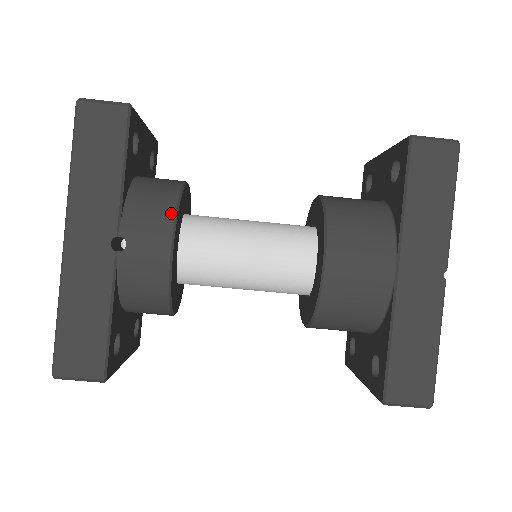
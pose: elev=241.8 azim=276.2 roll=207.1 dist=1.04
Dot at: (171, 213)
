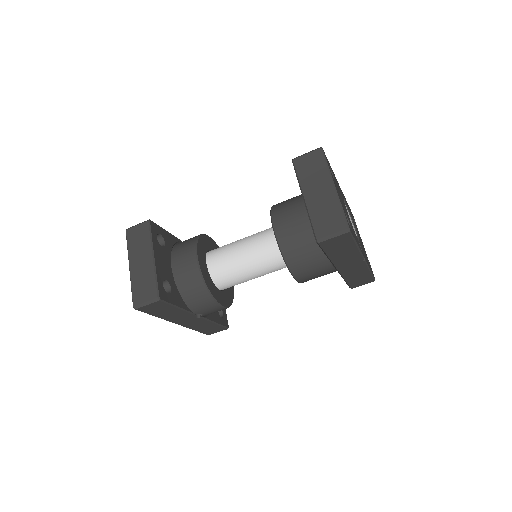
Dot at: (211, 300)
